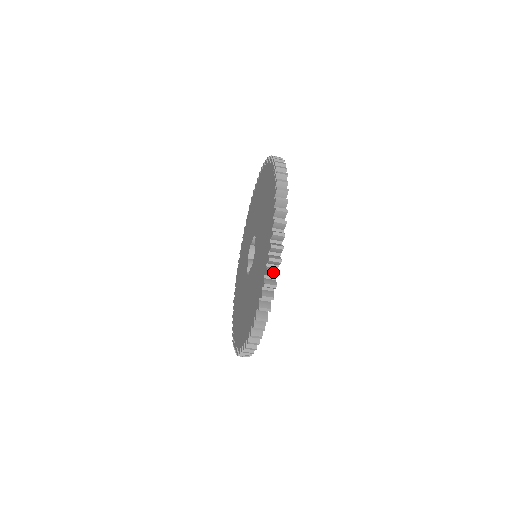
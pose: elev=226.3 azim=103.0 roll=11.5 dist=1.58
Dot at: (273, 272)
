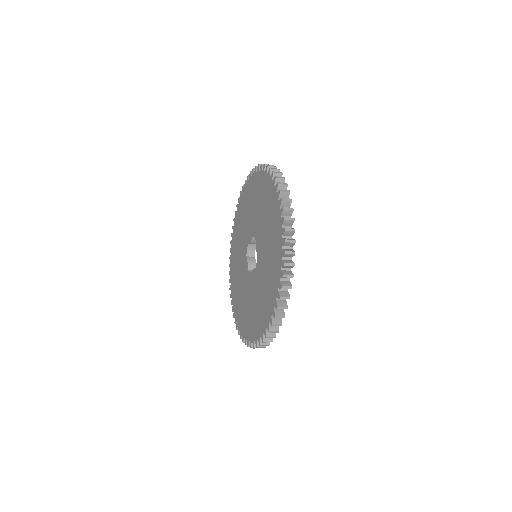
Dot at: (287, 286)
